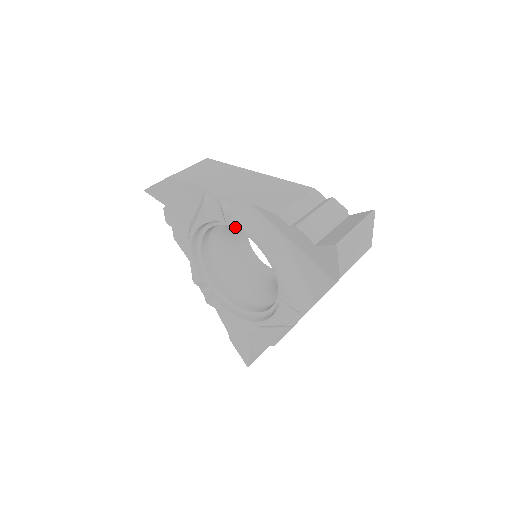
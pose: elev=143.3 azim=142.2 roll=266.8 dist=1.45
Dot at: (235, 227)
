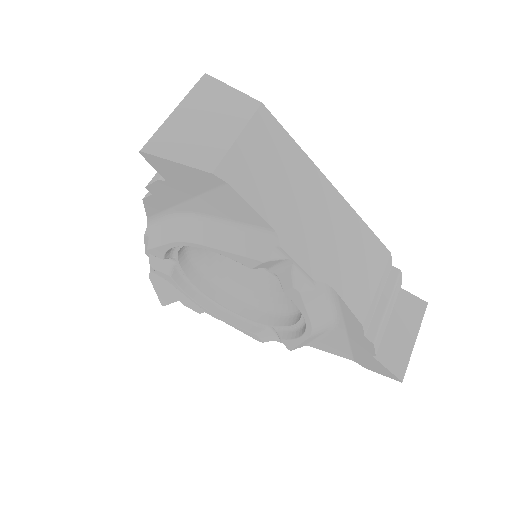
Dot at: (294, 302)
